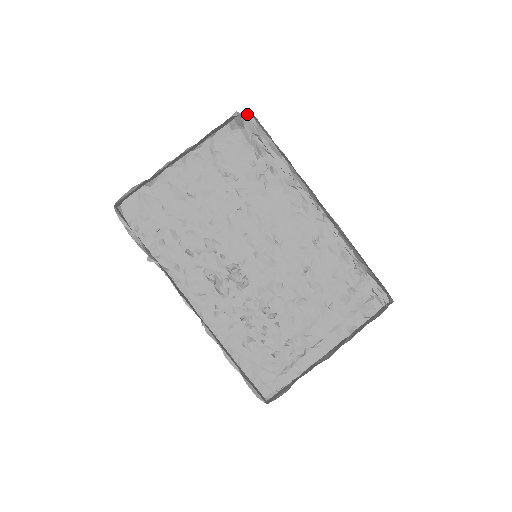
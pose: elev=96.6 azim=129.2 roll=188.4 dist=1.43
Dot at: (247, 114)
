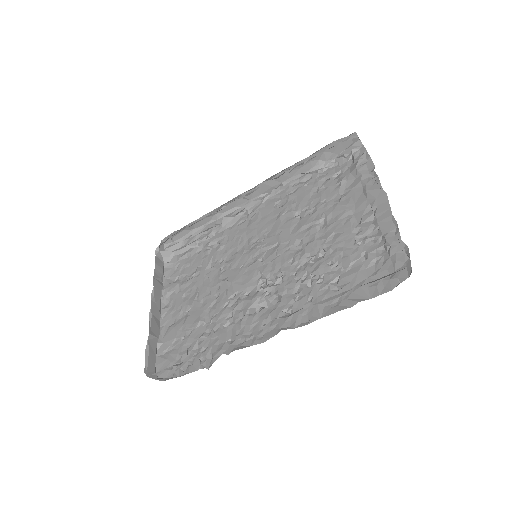
Dot at: (166, 247)
